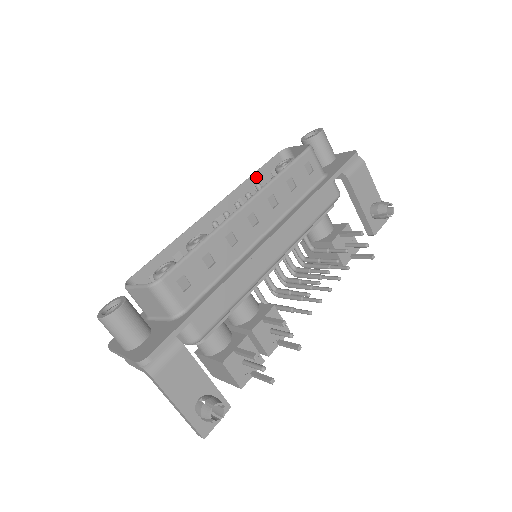
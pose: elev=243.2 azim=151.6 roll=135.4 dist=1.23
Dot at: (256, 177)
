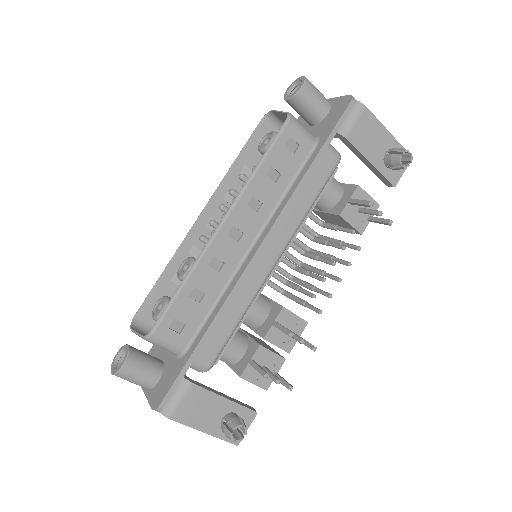
Dot at: (241, 160)
